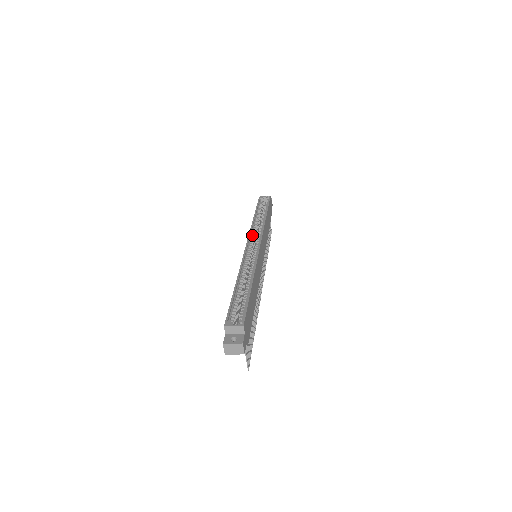
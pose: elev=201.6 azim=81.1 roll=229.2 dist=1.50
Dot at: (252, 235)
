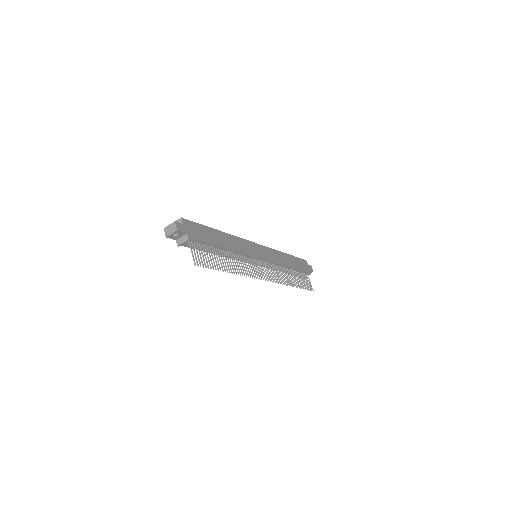
Dot at: occluded
